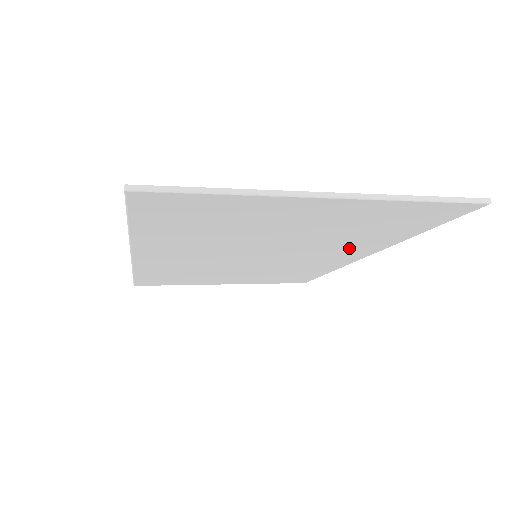
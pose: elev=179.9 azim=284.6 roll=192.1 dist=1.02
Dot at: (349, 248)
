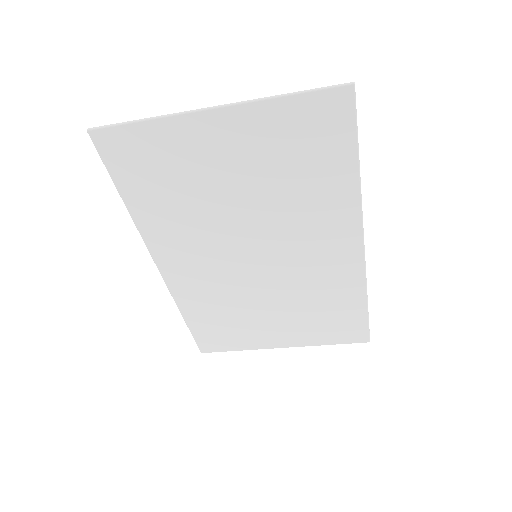
Dot at: (323, 219)
